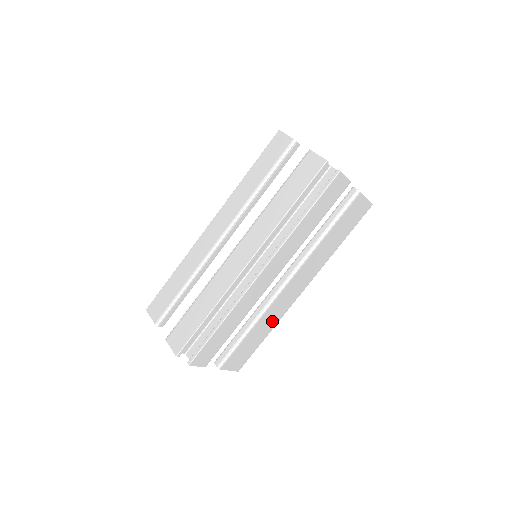
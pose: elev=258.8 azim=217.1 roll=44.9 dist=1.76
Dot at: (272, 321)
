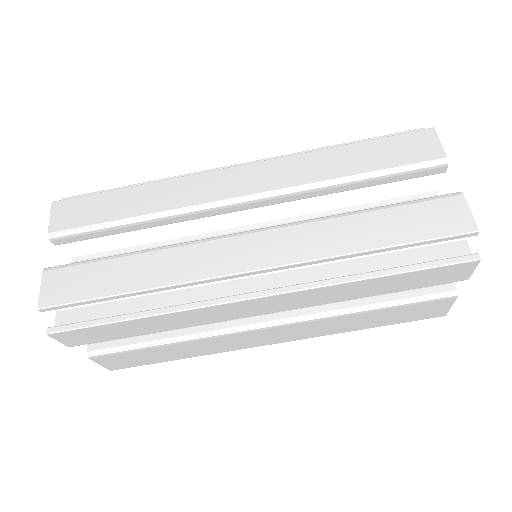
Dot at: (206, 350)
